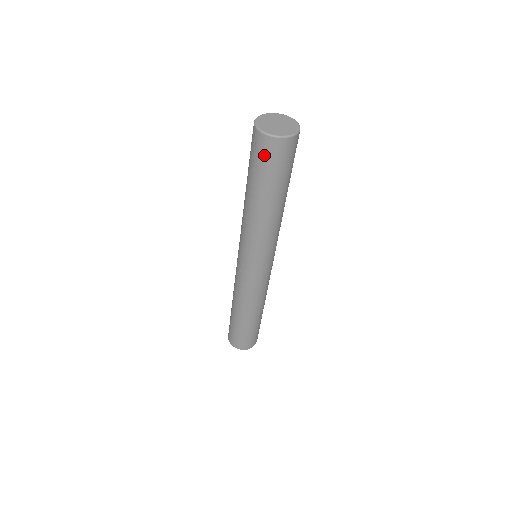
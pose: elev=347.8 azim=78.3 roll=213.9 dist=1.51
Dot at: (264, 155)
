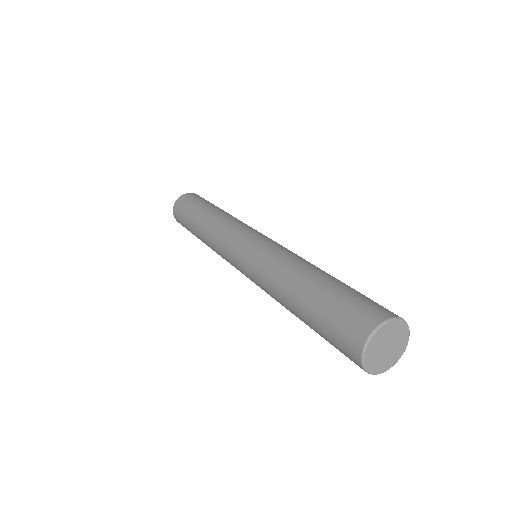
Dot at: occluded
